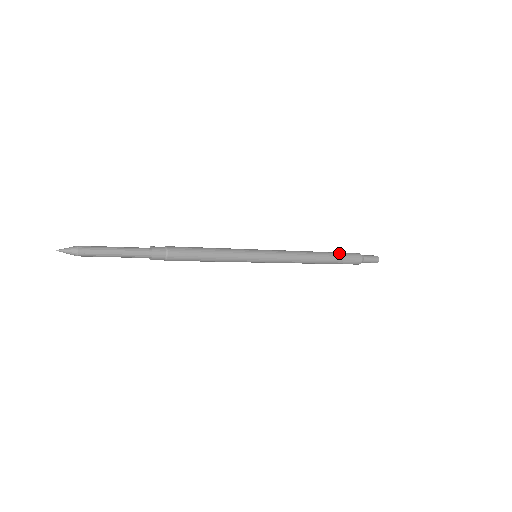
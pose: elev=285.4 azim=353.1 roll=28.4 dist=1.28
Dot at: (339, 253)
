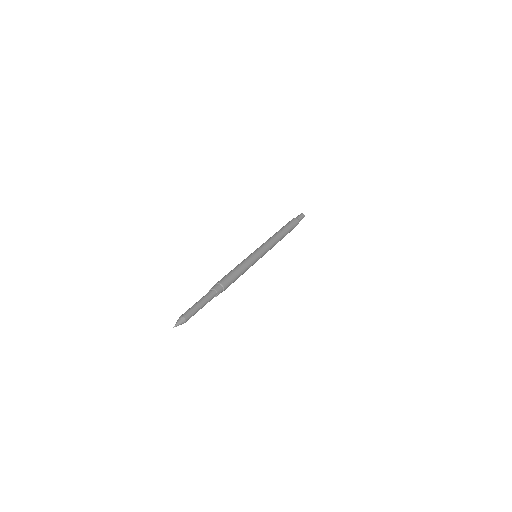
Dot at: (290, 226)
